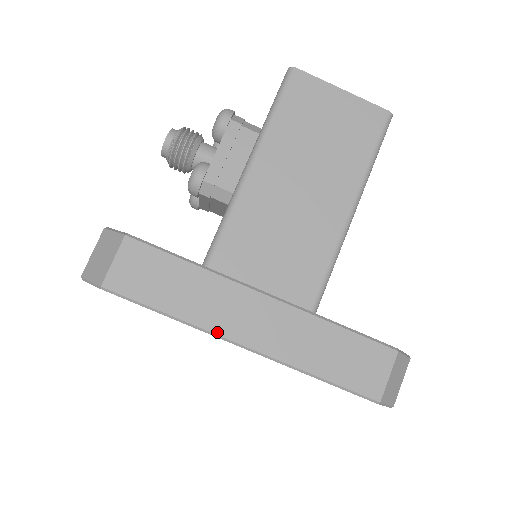
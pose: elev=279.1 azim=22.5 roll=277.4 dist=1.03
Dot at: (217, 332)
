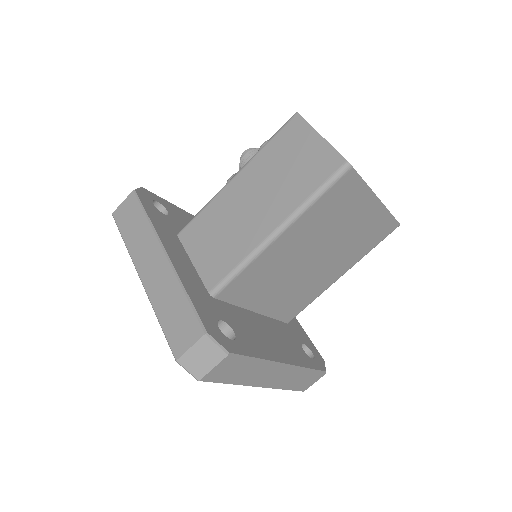
Dot at: (135, 263)
